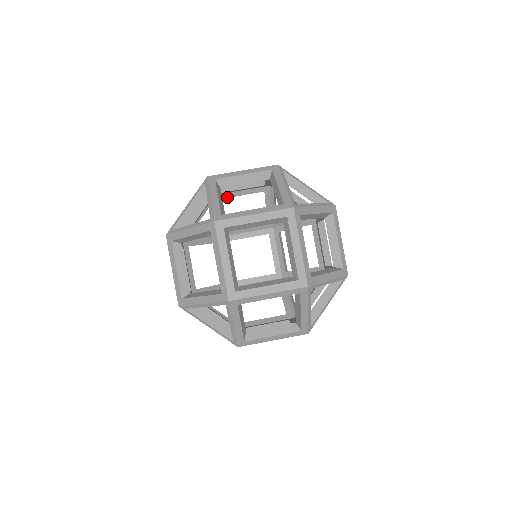
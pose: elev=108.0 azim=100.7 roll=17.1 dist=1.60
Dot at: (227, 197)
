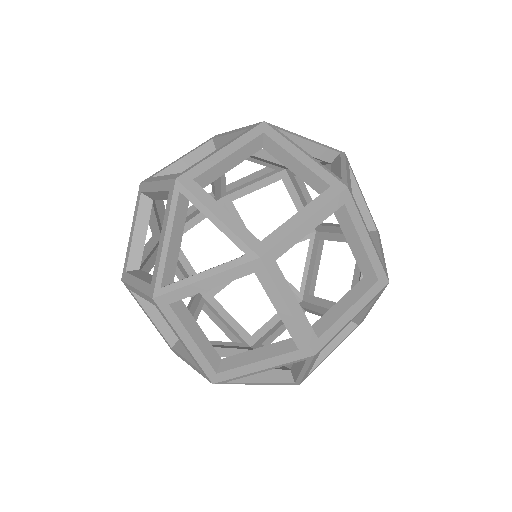
Dot at: occluded
